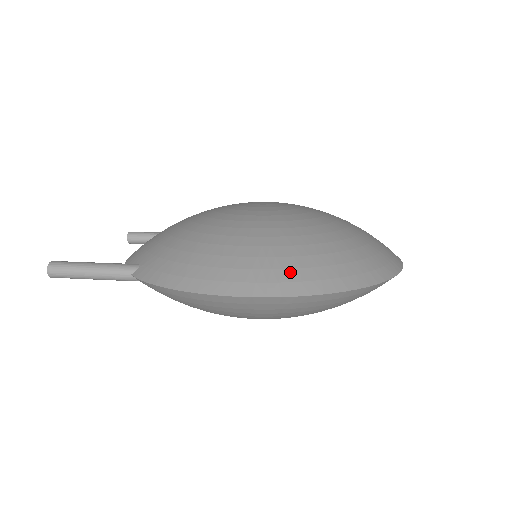
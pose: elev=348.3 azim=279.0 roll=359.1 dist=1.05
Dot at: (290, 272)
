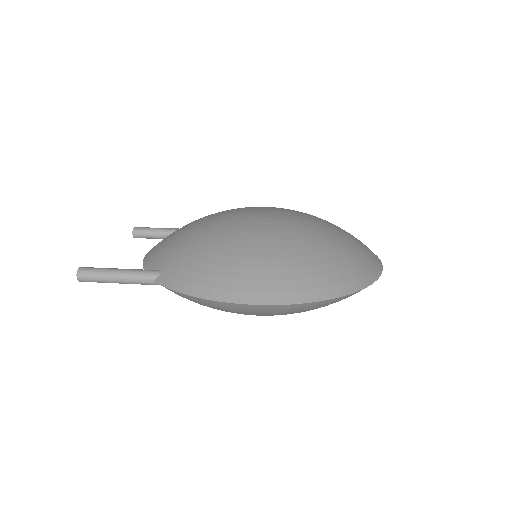
Dot at: (294, 282)
